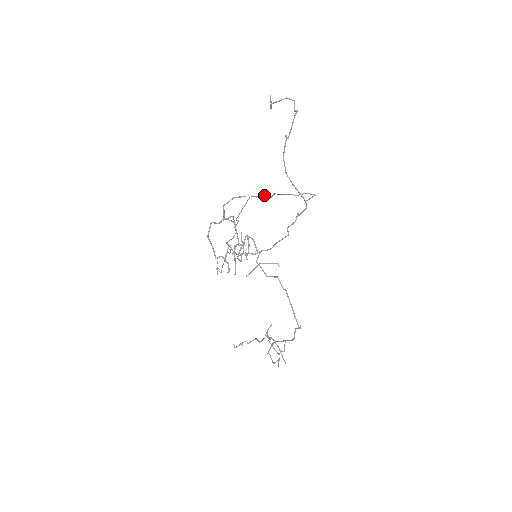
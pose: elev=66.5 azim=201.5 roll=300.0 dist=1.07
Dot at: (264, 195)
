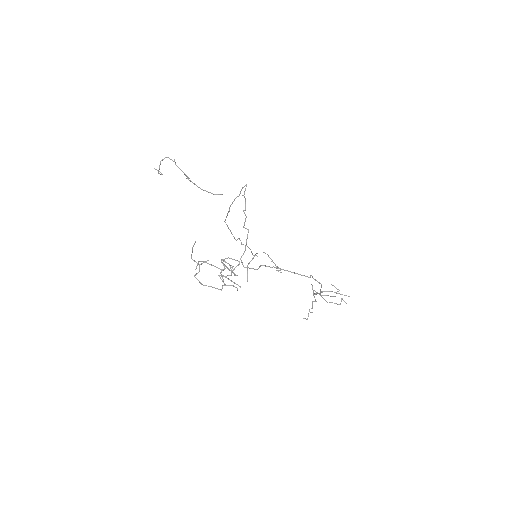
Dot at: (227, 213)
